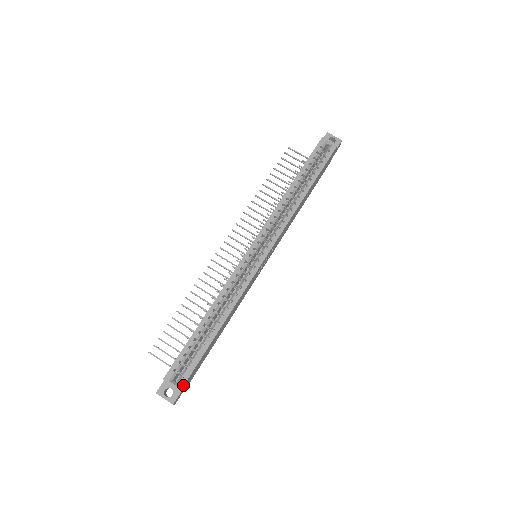
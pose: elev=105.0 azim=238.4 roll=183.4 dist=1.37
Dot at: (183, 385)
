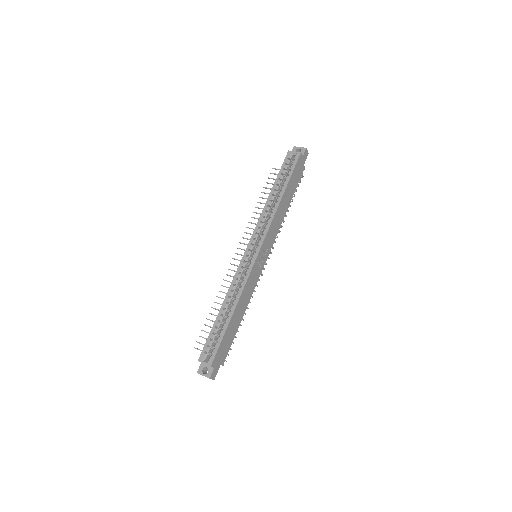
Dot at: (212, 362)
